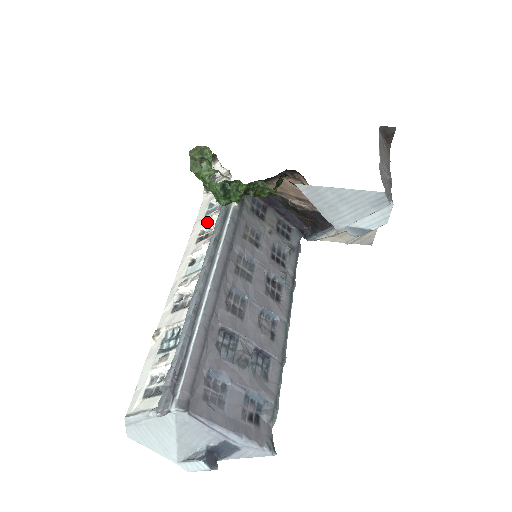
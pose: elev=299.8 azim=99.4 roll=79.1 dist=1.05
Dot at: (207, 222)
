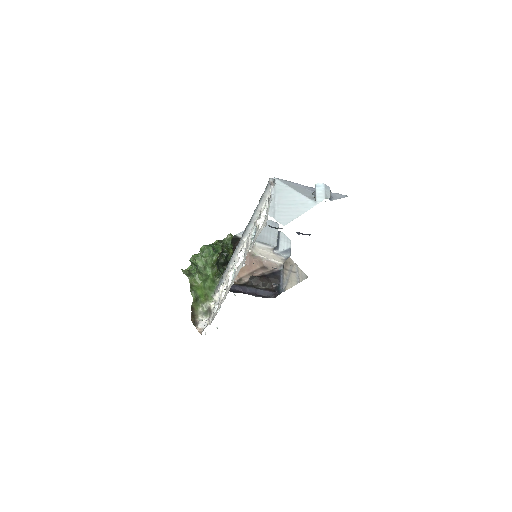
Dot at: (221, 294)
